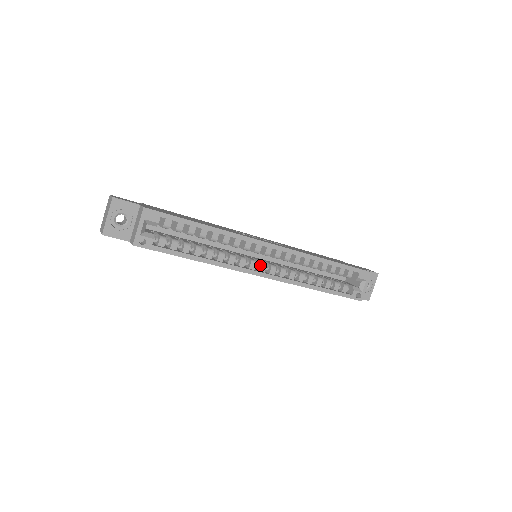
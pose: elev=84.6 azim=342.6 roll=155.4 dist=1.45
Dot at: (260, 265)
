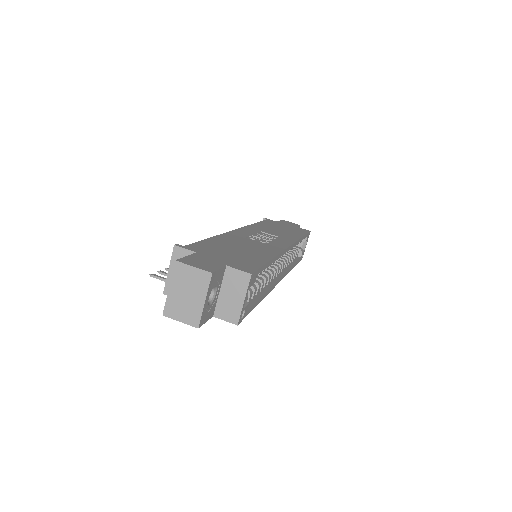
Dot at: occluded
